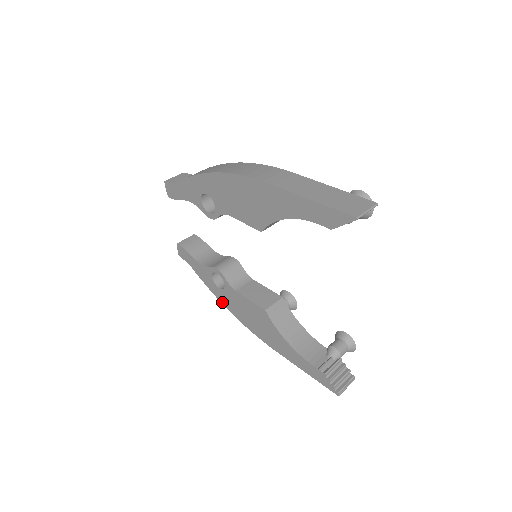
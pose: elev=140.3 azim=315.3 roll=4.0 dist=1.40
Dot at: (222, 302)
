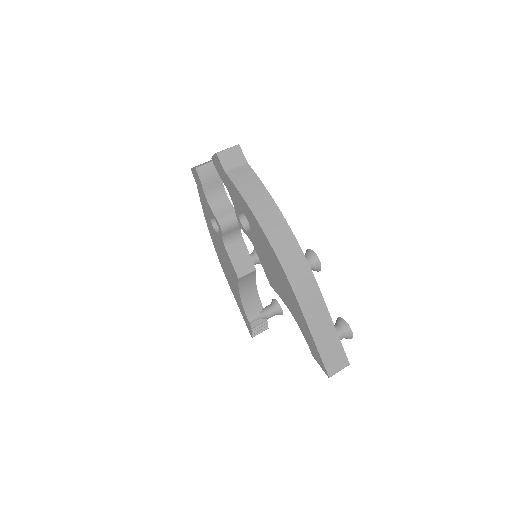
Dot at: (208, 228)
